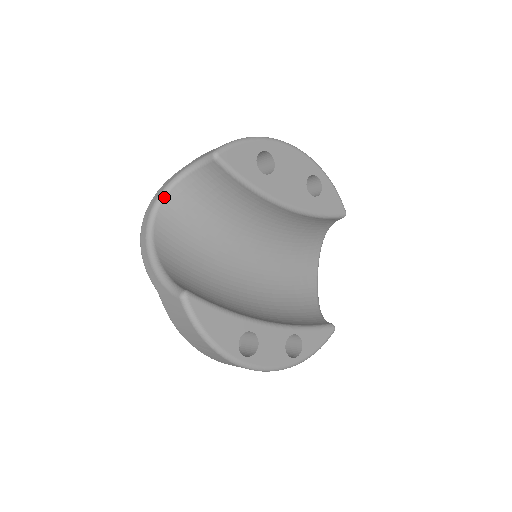
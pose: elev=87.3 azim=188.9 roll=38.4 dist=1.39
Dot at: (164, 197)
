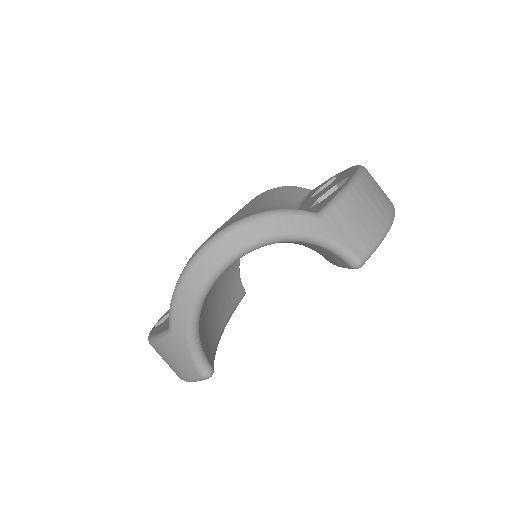
Dot at: (263, 246)
